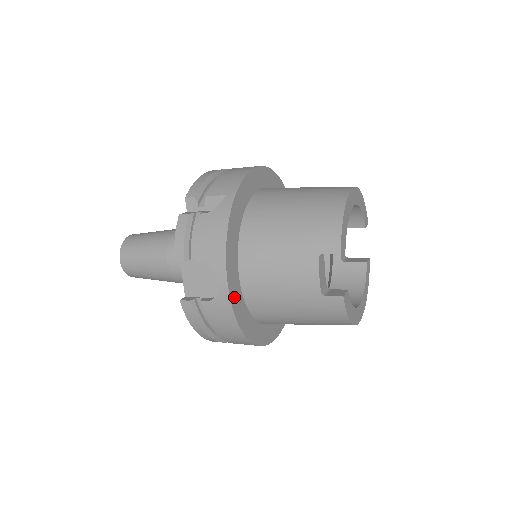
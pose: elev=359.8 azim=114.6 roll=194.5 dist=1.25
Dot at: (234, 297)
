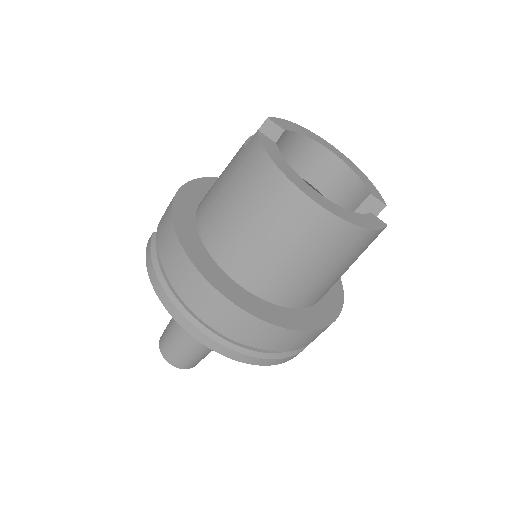
Dot at: (182, 201)
